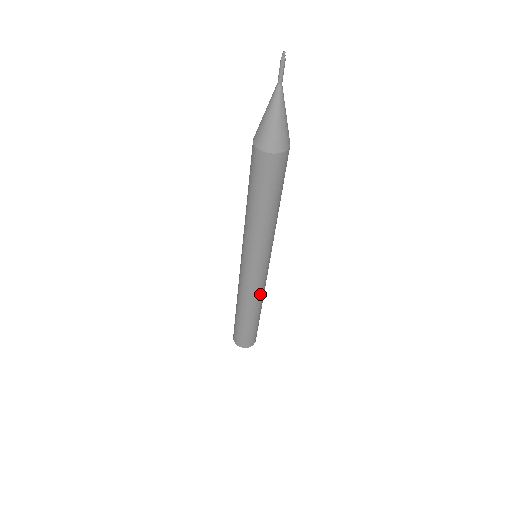
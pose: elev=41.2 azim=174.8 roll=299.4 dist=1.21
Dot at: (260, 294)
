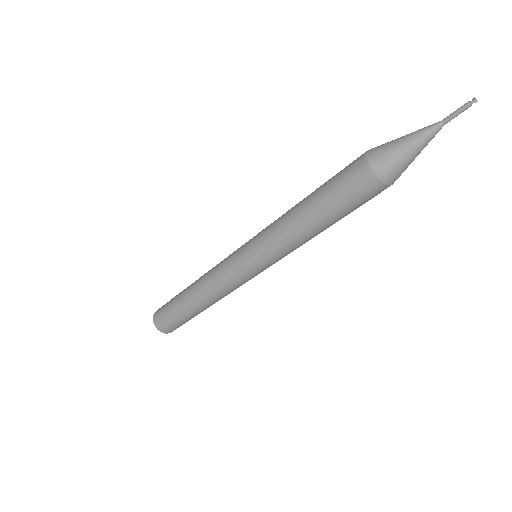
Dot at: (232, 291)
